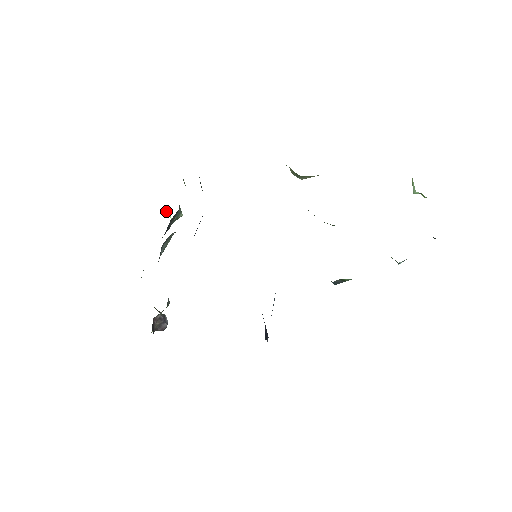
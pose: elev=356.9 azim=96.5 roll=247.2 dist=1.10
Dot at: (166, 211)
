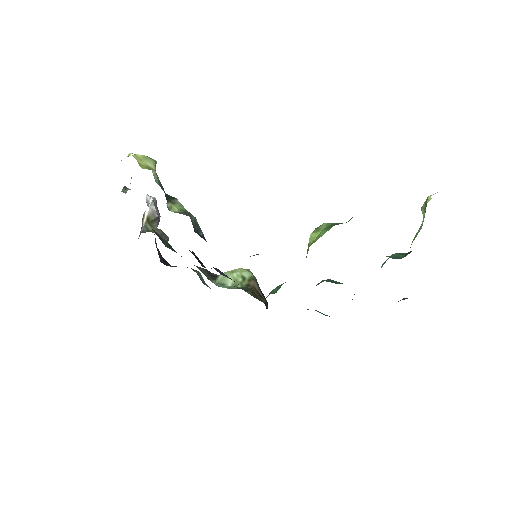
Dot at: occluded
